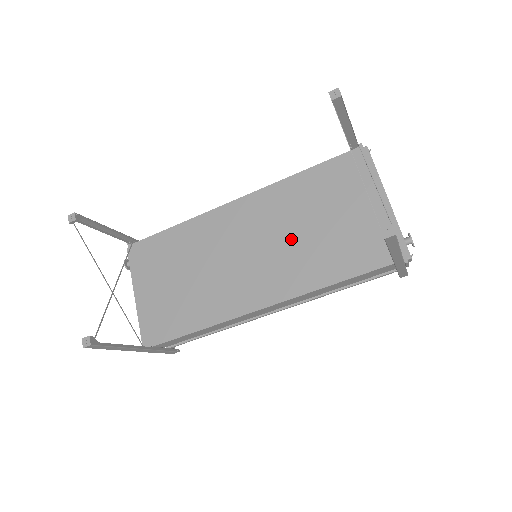
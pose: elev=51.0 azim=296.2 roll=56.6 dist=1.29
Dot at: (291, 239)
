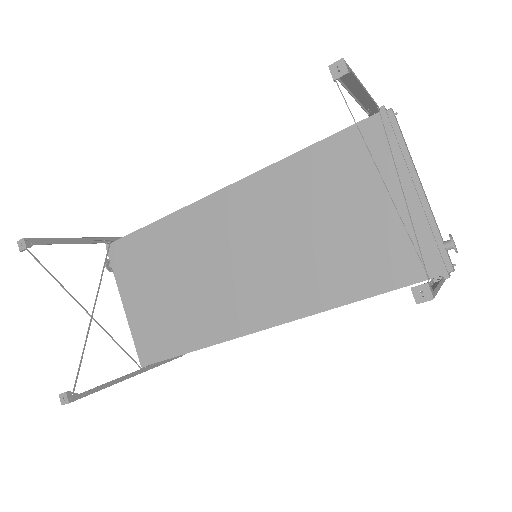
Dot at: (296, 242)
